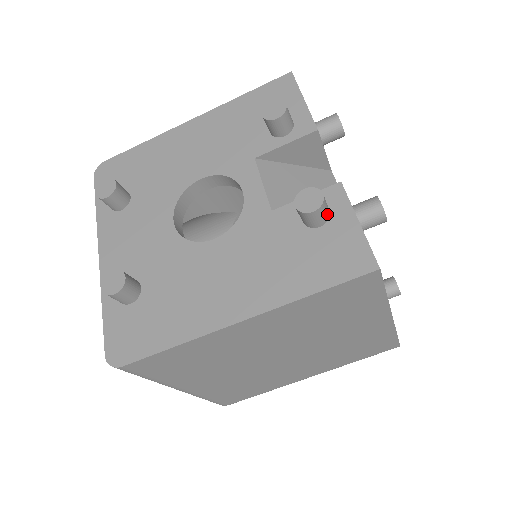
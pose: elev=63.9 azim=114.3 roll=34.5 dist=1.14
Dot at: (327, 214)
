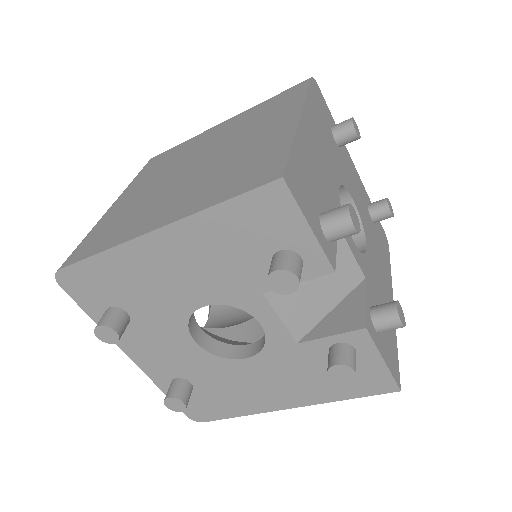
Dot at: occluded
